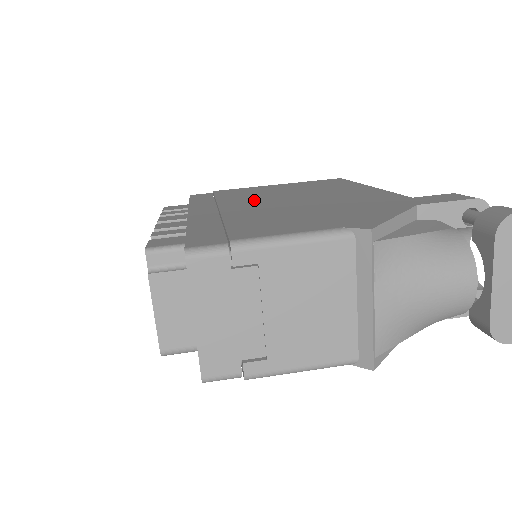
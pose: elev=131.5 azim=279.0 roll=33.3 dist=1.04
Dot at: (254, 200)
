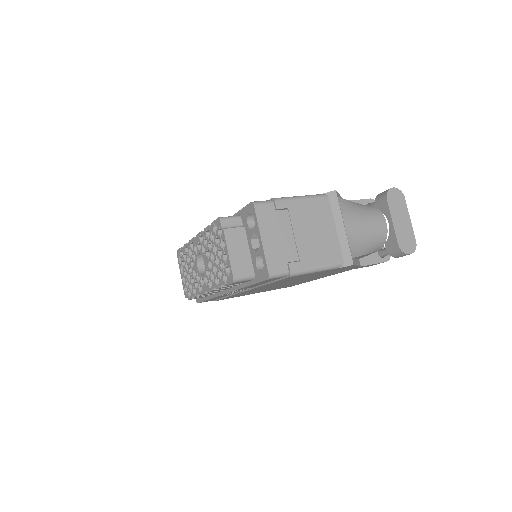
Dot at: occluded
